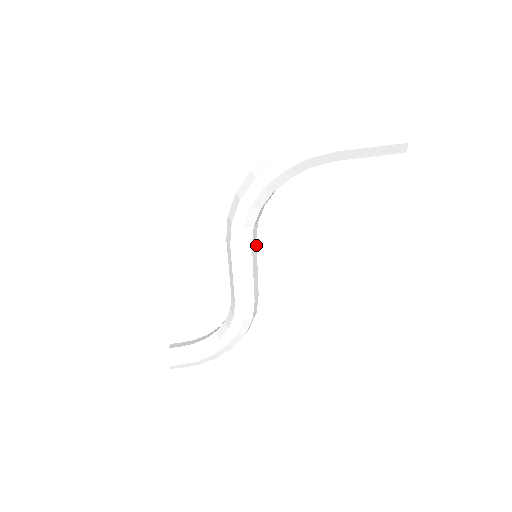
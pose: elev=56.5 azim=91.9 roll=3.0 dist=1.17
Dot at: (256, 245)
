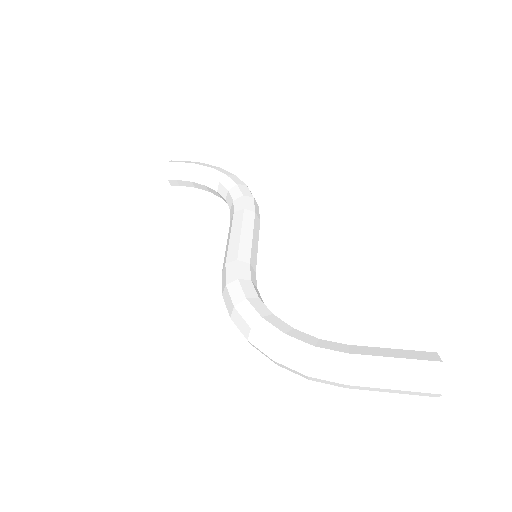
Dot at: occluded
